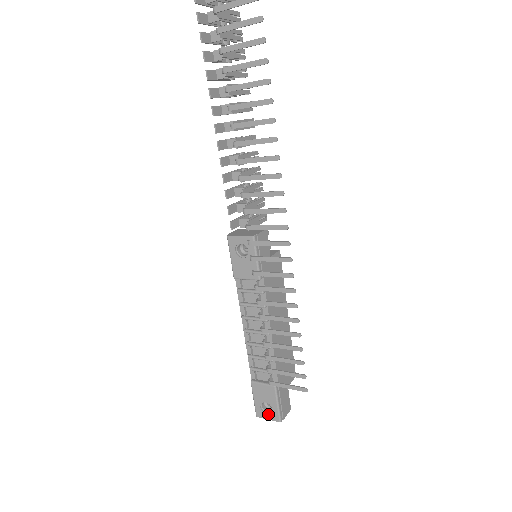
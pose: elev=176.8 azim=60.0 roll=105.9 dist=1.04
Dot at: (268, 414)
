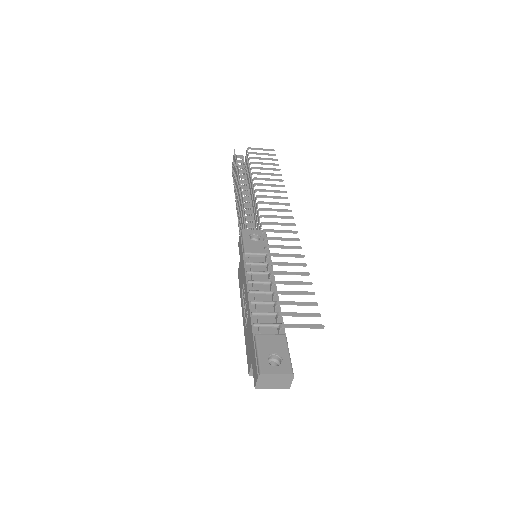
Dot at: (277, 366)
